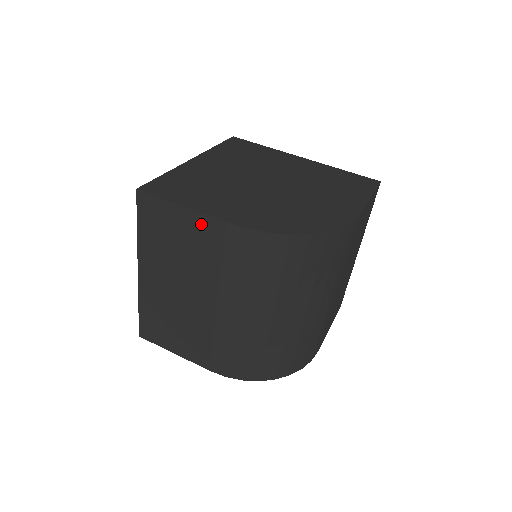
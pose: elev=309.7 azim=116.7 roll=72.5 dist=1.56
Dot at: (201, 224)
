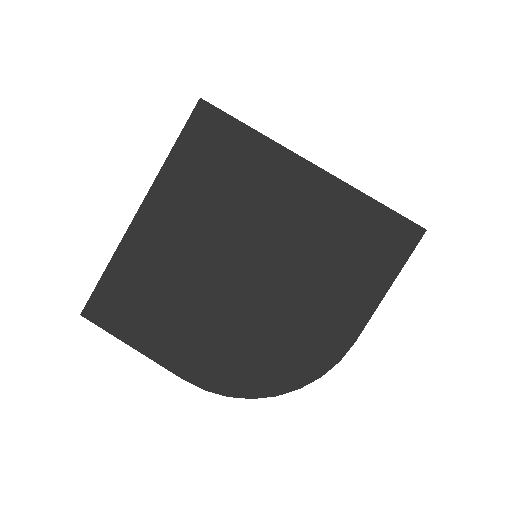
Dot at: occluded
